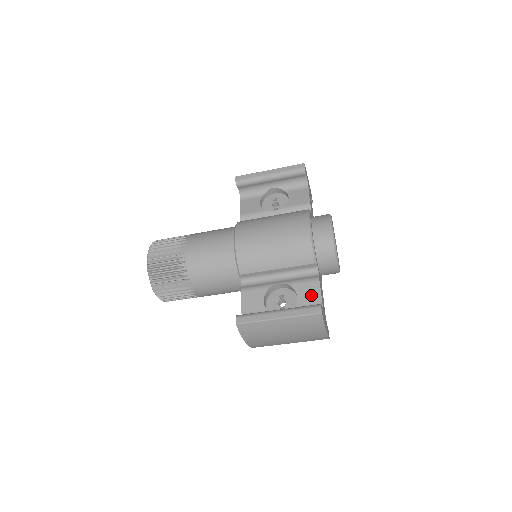
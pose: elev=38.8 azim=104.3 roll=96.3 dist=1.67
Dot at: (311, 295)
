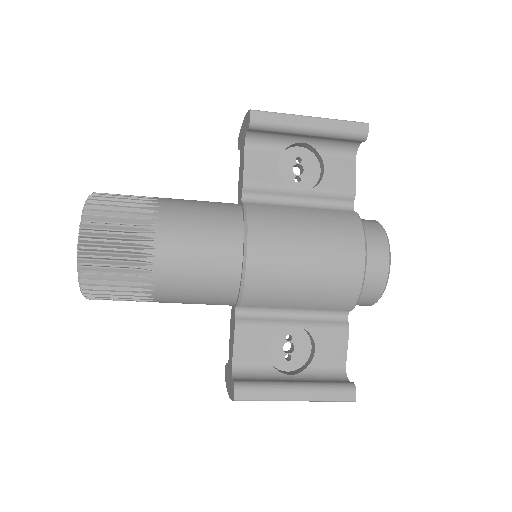
Dot at: (334, 351)
